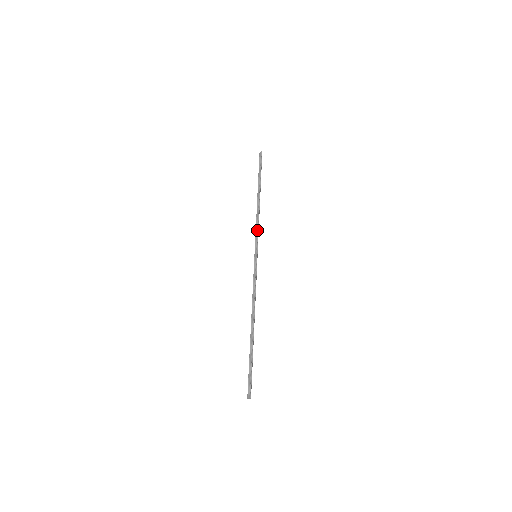
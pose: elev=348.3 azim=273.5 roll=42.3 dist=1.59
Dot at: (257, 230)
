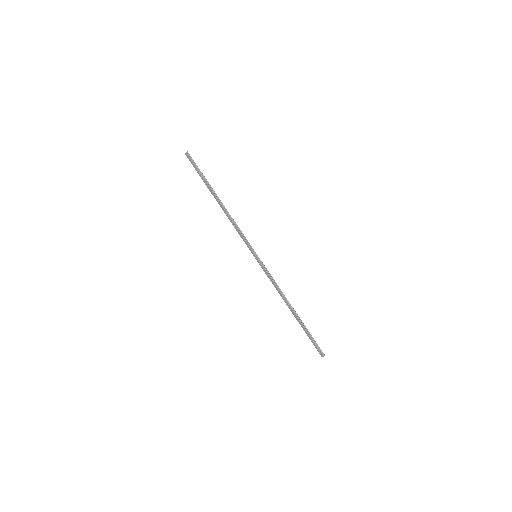
Dot at: (242, 233)
